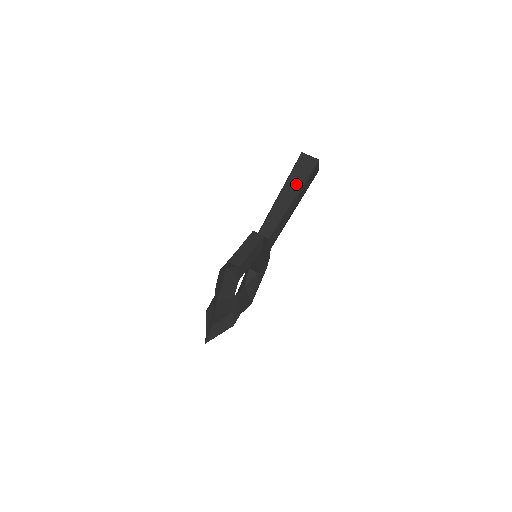
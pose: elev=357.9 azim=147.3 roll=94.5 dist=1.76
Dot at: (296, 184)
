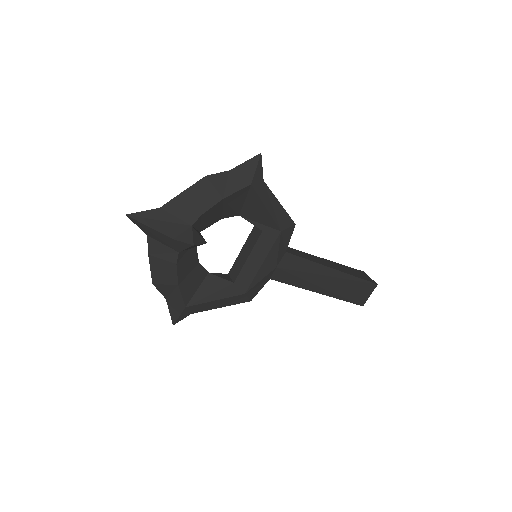
Dot at: (344, 269)
